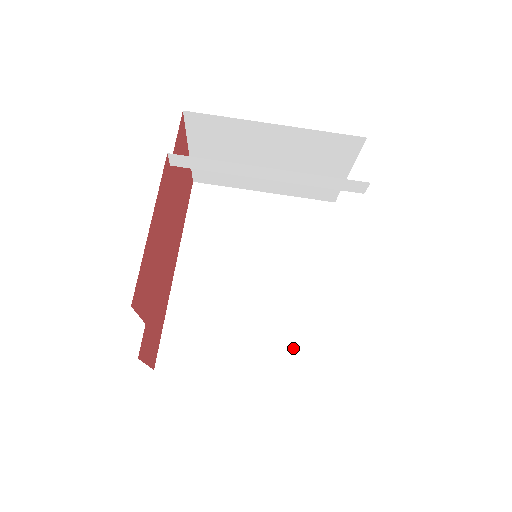
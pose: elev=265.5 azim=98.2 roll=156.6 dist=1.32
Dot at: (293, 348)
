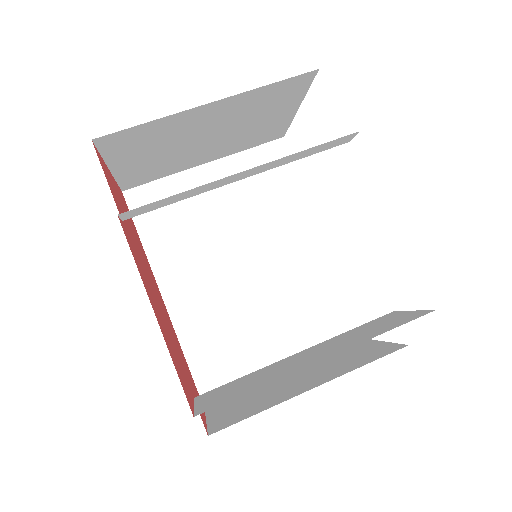
Dot at: (321, 312)
